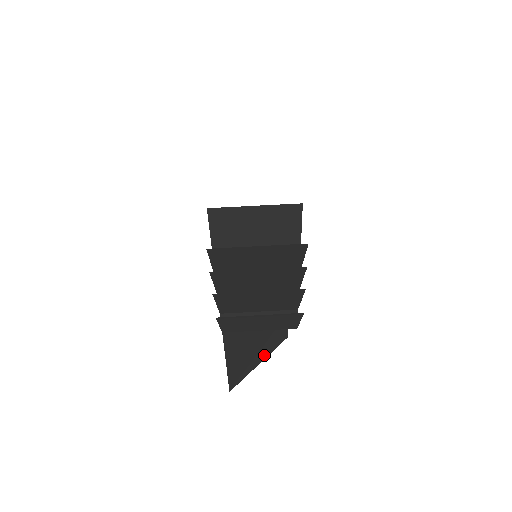
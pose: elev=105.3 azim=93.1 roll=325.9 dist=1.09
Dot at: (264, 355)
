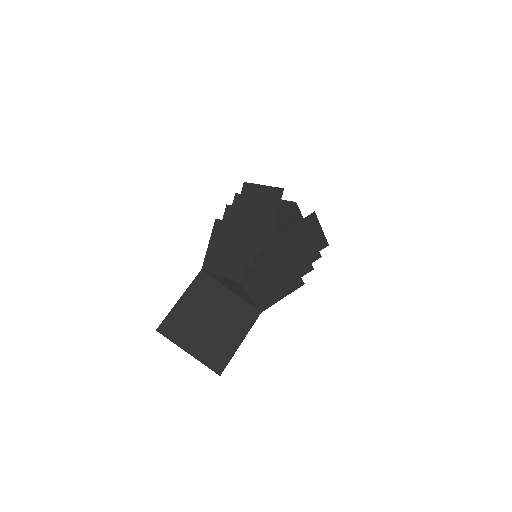
Dot at: (196, 352)
